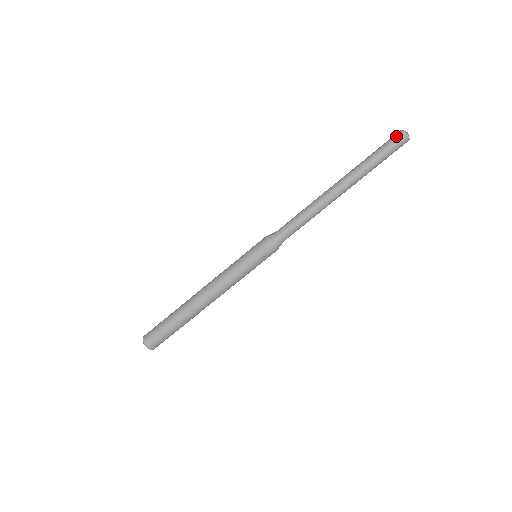
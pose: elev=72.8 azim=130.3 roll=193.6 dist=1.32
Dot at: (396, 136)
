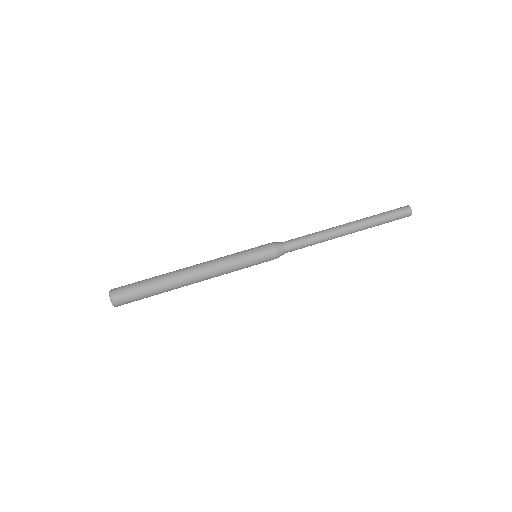
Dot at: occluded
